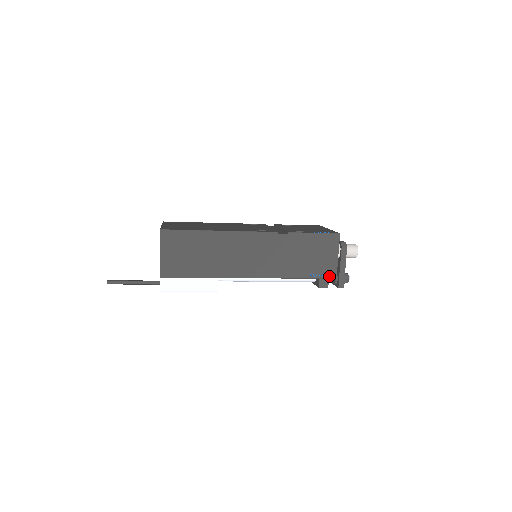
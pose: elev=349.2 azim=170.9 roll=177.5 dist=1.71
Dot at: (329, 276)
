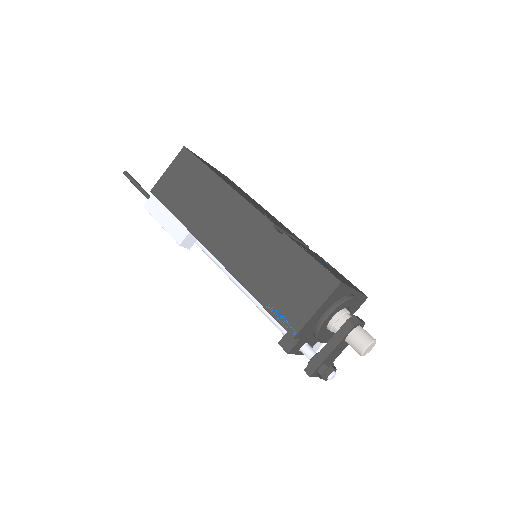
Dot at: (288, 326)
